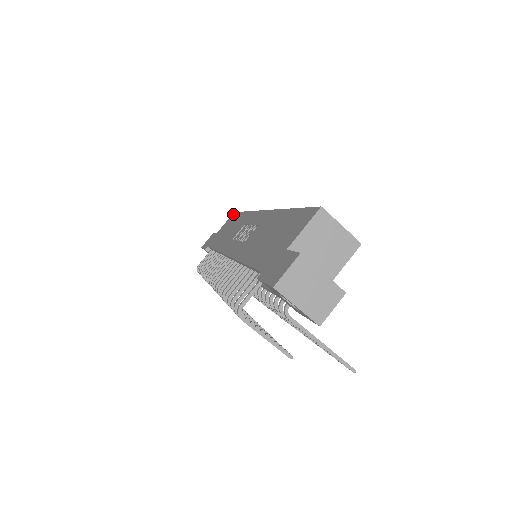
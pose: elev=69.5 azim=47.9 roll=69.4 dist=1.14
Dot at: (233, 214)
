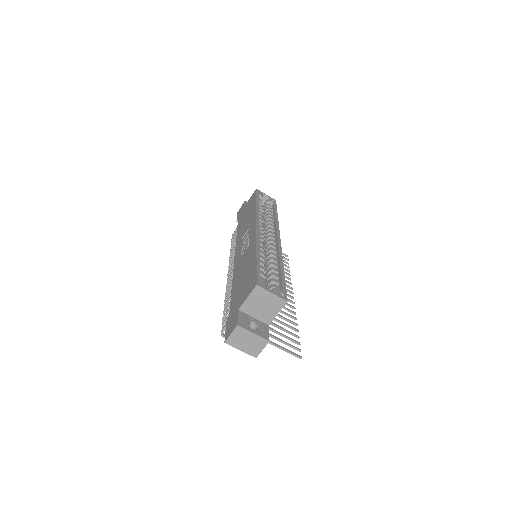
Dot at: (255, 192)
